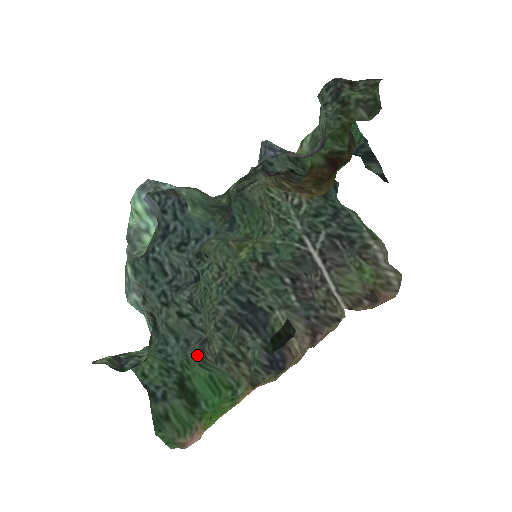
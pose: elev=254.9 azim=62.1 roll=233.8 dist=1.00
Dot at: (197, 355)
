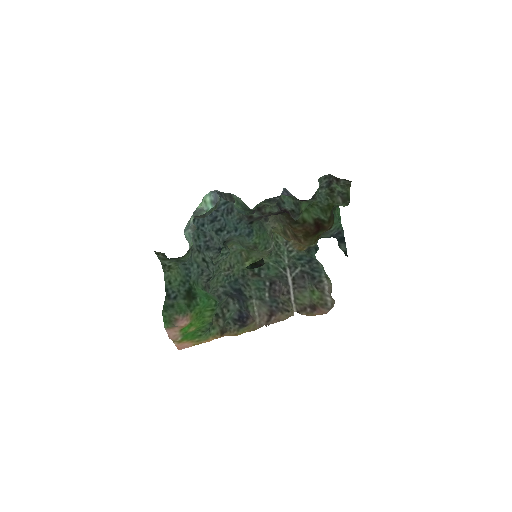
Dot at: (203, 285)
